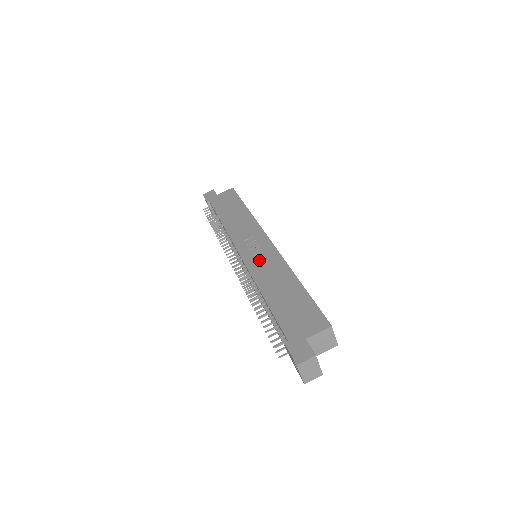
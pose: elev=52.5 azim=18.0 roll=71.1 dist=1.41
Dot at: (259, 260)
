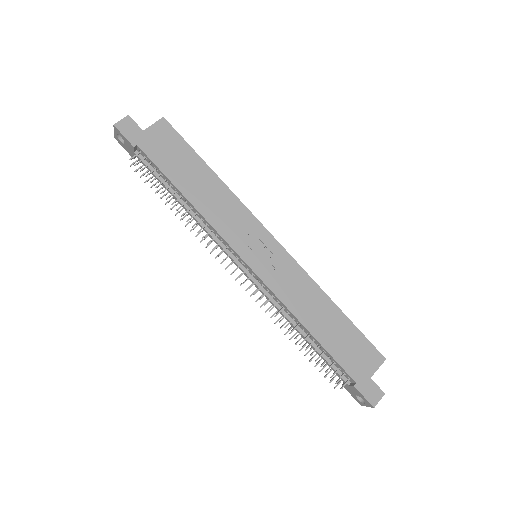
Dot at: (279, 276)
